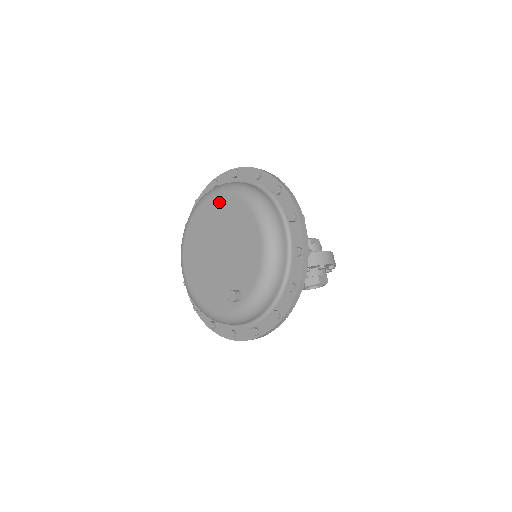
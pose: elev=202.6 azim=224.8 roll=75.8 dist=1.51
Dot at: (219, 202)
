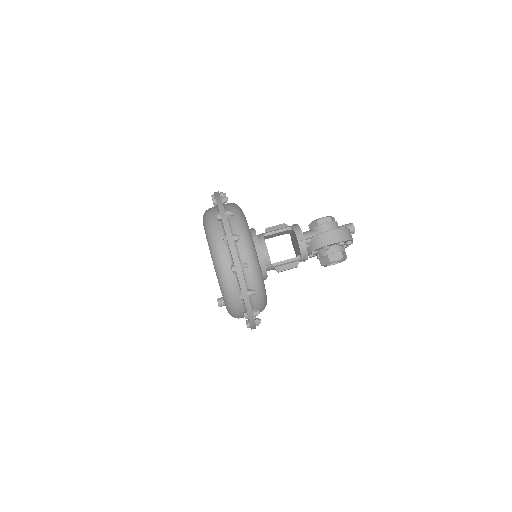
Dot at: occluded
